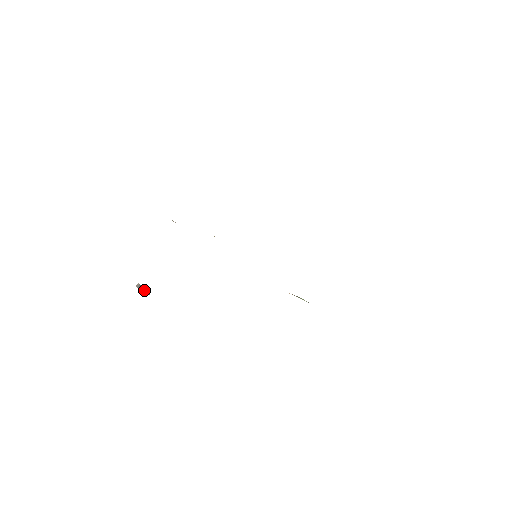
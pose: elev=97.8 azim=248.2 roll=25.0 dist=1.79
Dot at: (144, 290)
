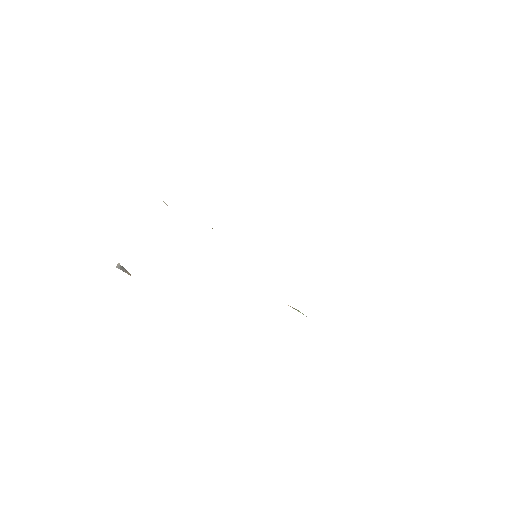
Dot at: (125, 271)
